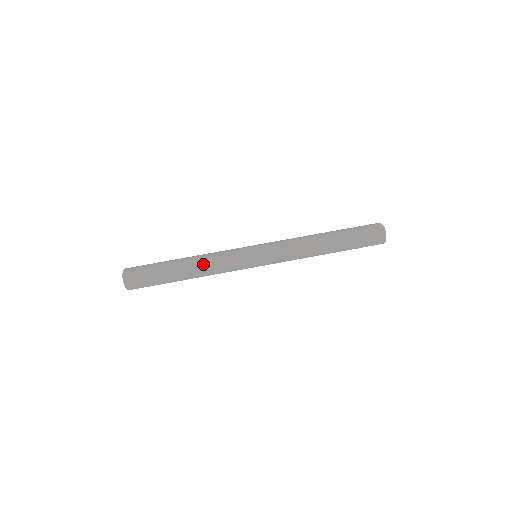
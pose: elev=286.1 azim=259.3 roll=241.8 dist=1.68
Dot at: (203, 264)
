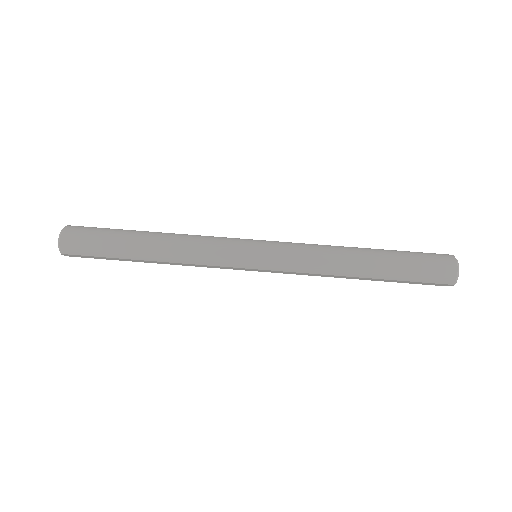
Dot at: (176, 242)
